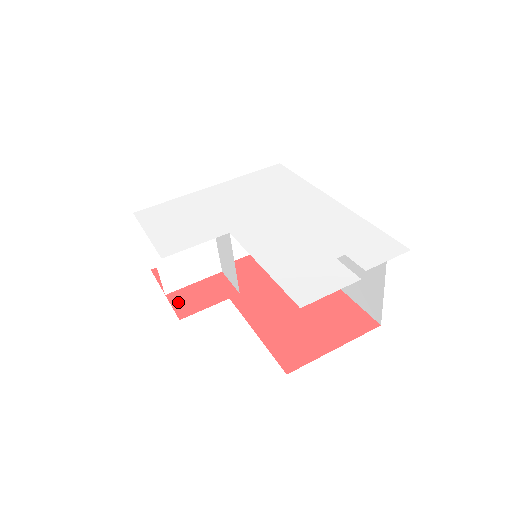
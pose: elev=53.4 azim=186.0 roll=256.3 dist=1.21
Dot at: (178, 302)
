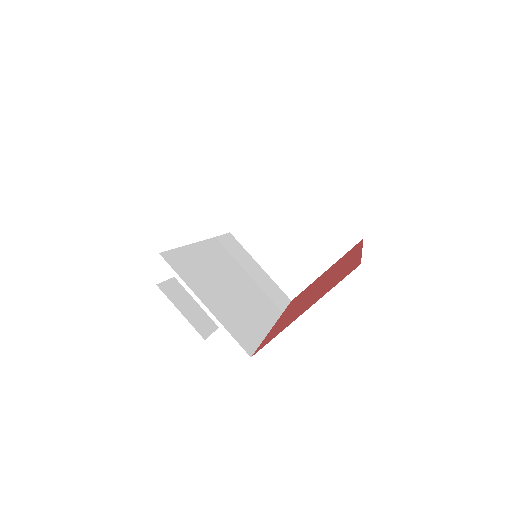
Dot at: occluded
